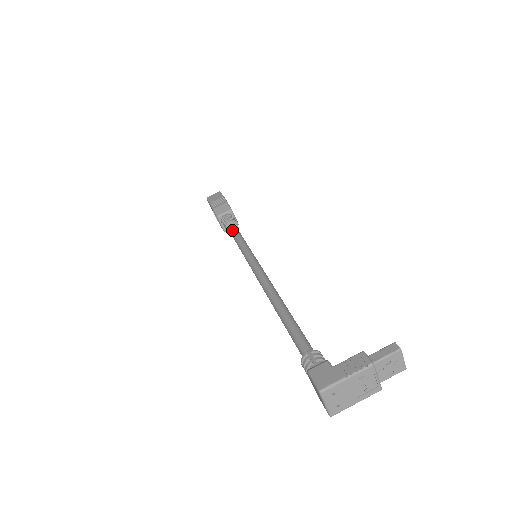
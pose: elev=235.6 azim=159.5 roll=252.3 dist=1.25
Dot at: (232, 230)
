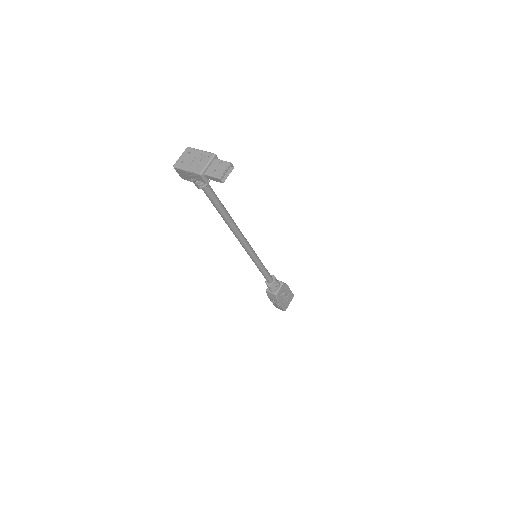
Dot at: occluded
